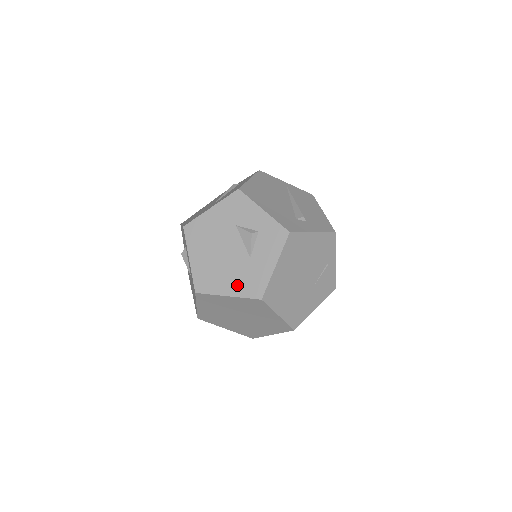
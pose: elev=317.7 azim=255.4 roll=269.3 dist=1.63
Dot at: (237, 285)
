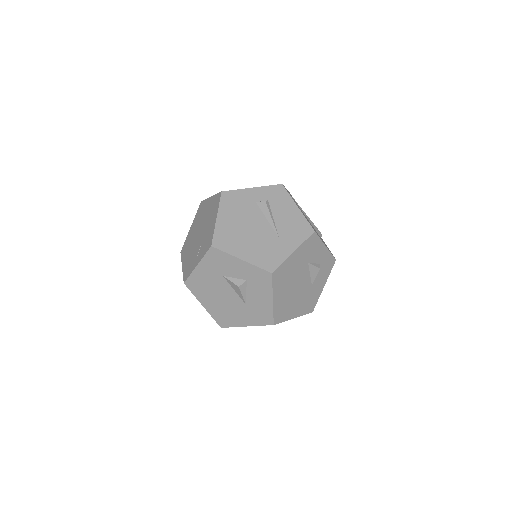
Dot at: (301, 308)
